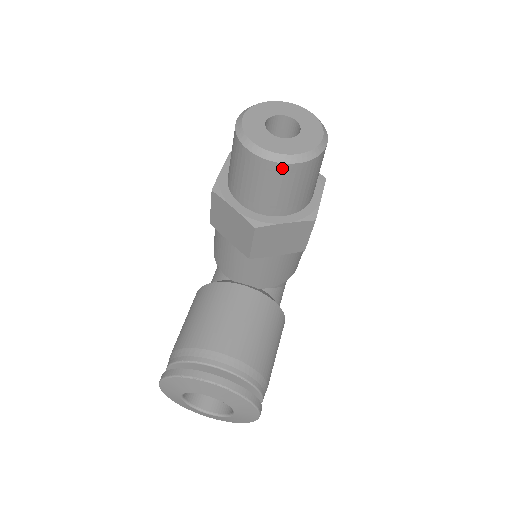
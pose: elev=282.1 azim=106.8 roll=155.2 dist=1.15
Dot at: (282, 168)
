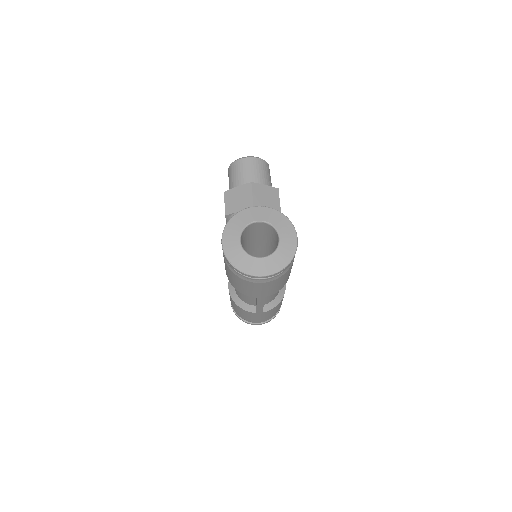
Dot at: (254, 160)
